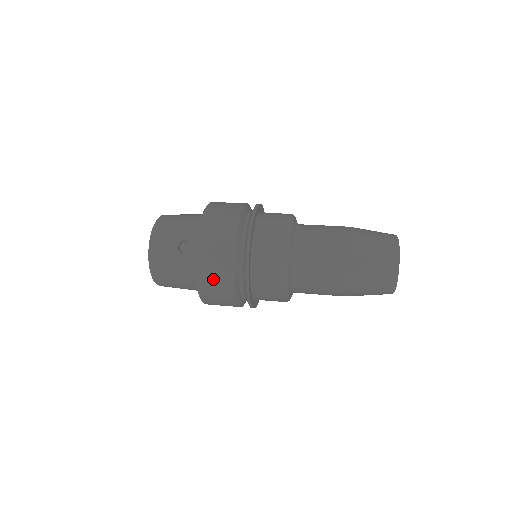
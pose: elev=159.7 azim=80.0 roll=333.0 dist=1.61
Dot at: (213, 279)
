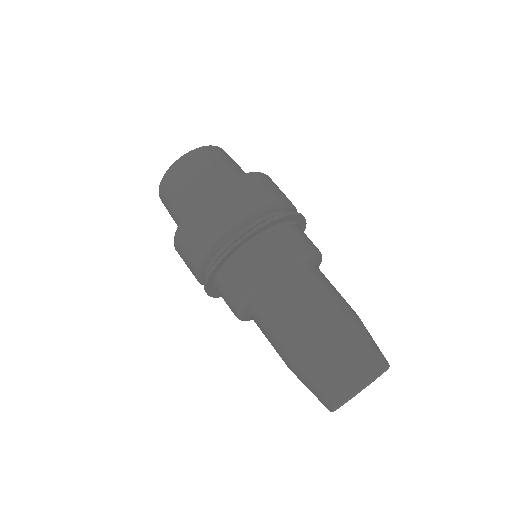
Dot at: occluded
